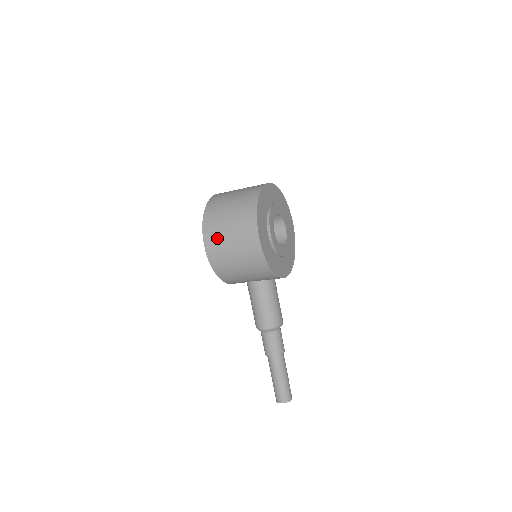
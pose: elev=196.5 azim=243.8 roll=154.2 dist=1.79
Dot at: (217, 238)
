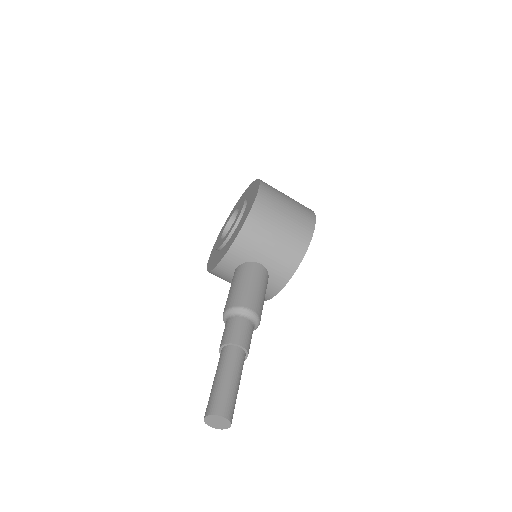
Dot at: (275, 194)
